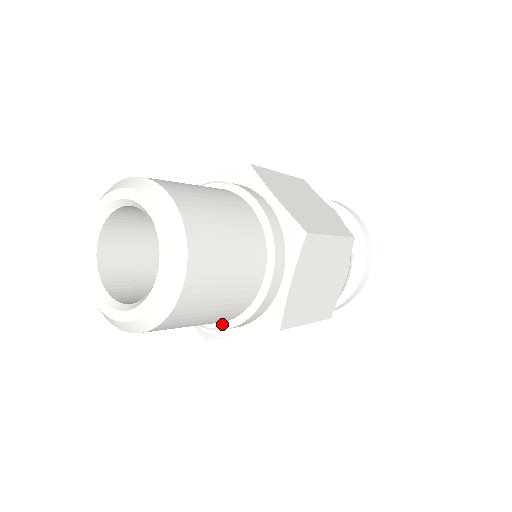
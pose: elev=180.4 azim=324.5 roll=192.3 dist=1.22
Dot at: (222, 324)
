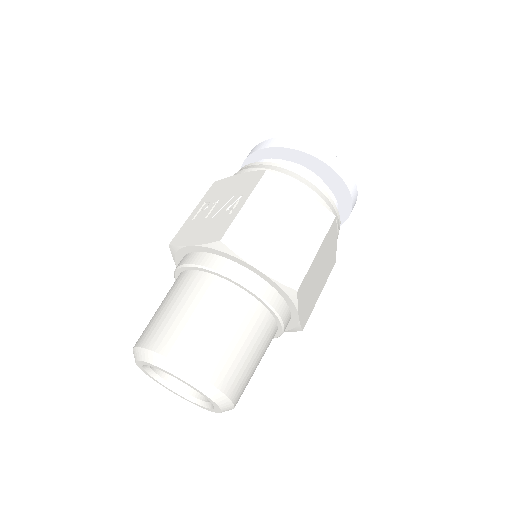
Dot at: occluded
